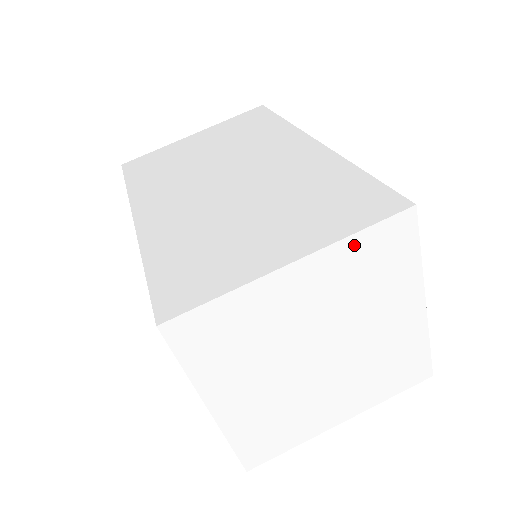
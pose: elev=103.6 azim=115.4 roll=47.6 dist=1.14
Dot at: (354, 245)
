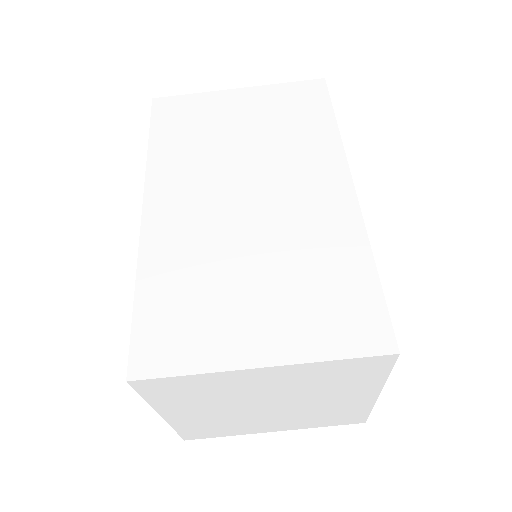
Dot at: (327, 365)
